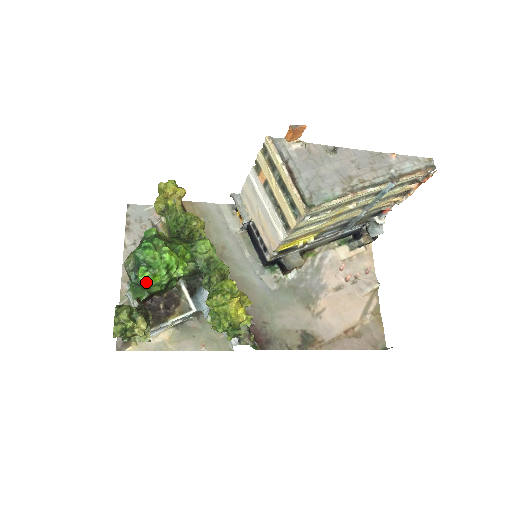
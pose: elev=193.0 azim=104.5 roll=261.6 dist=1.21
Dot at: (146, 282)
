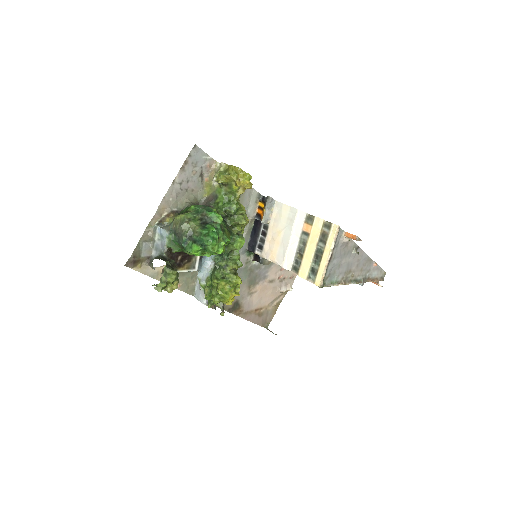
Dot at: occluded
